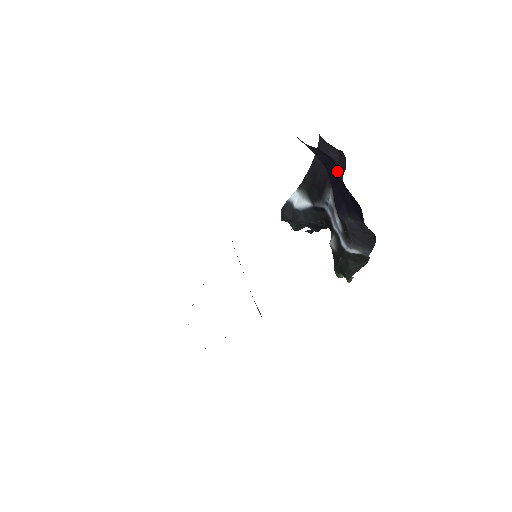
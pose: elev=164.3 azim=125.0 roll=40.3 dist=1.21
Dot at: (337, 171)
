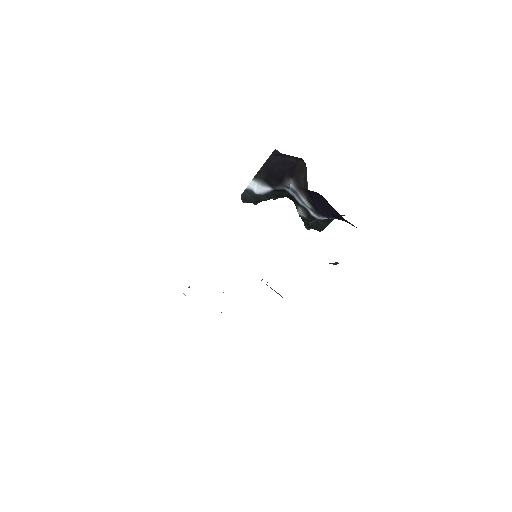
Dot at: (326, 201)
